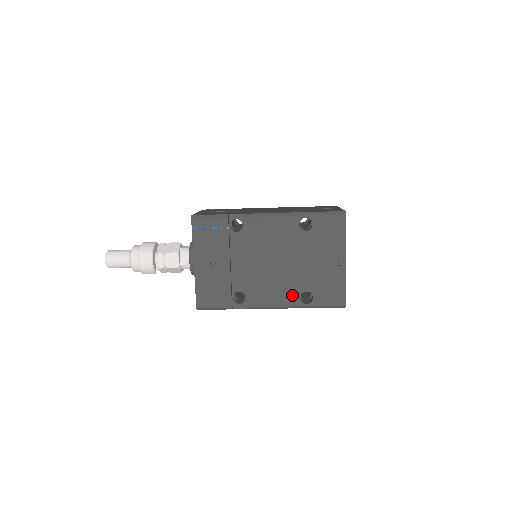
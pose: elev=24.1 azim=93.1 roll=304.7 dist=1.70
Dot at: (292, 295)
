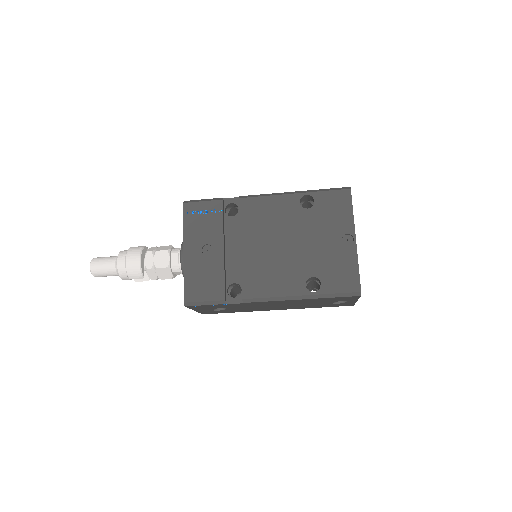
Dot at: (296, 282)
